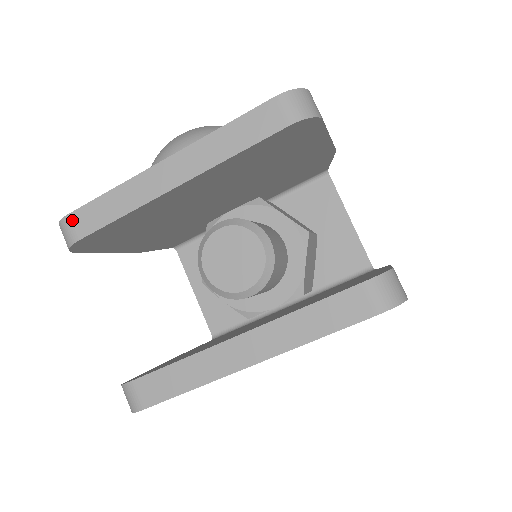
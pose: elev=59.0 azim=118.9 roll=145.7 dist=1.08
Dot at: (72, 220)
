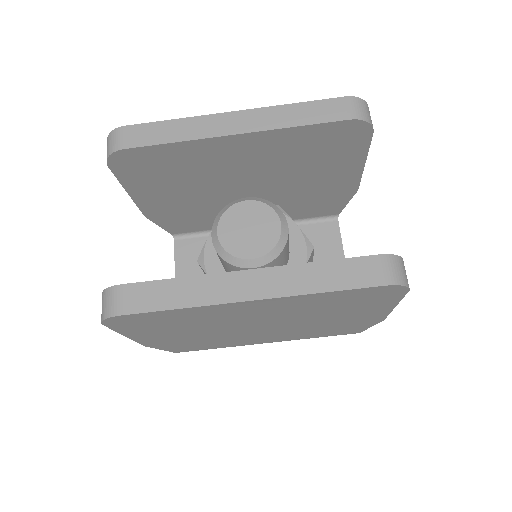
Dot at: (126, 131)
